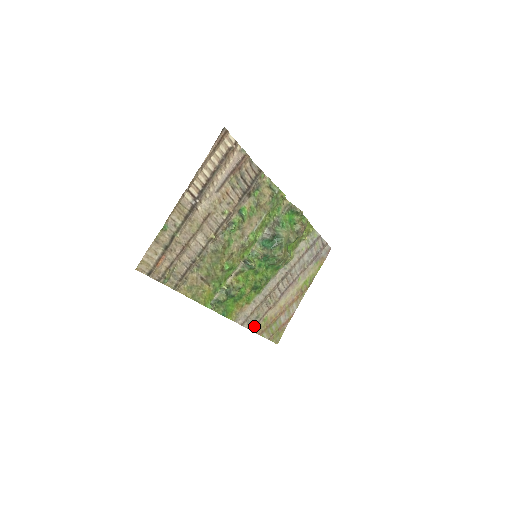
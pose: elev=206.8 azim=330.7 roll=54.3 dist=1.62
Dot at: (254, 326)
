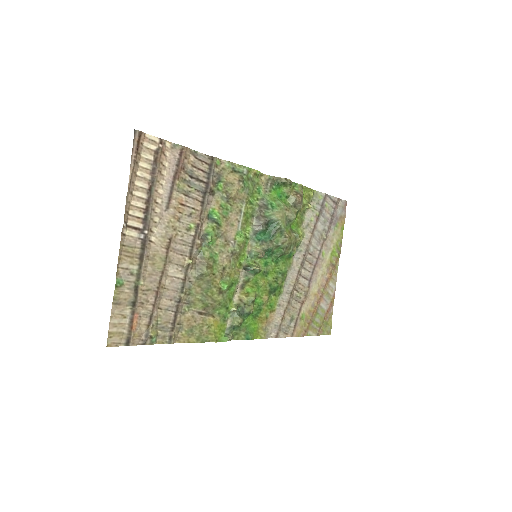
Dot at: (292, 331)
